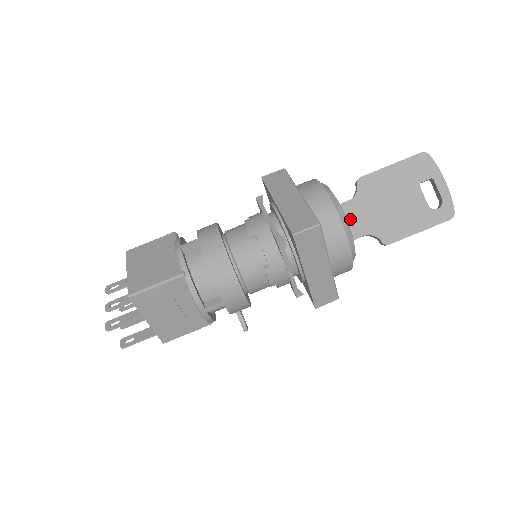
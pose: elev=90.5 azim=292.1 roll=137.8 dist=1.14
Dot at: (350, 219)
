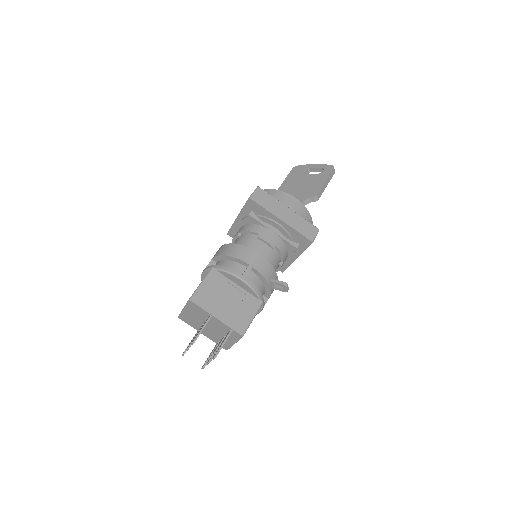
Dot at: occluded
